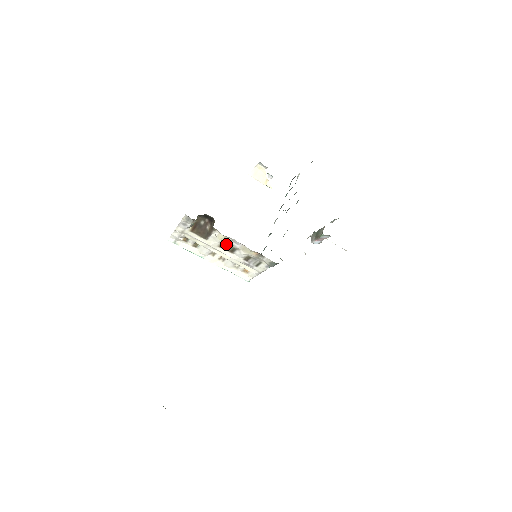
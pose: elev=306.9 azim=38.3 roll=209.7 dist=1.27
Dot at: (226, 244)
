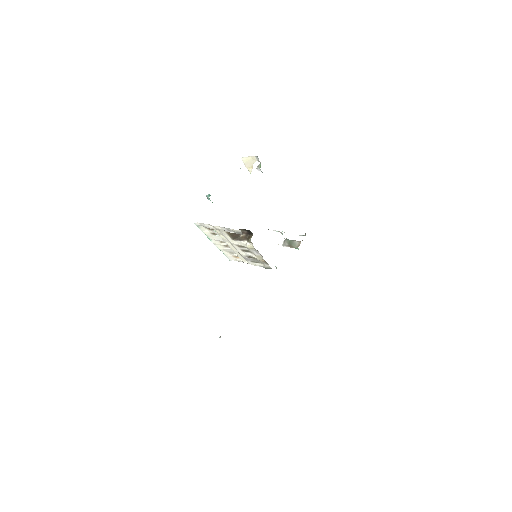
Dot at: (245, 247)
